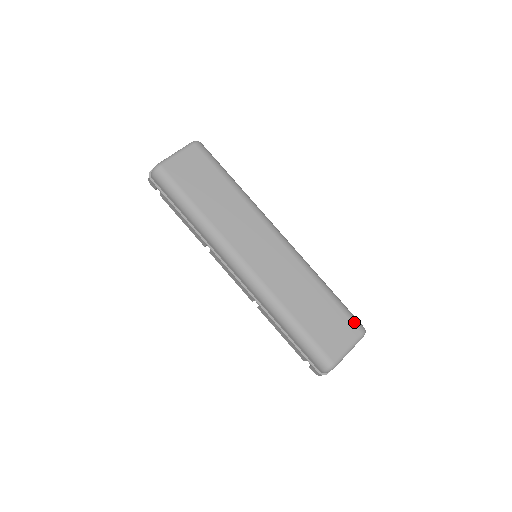
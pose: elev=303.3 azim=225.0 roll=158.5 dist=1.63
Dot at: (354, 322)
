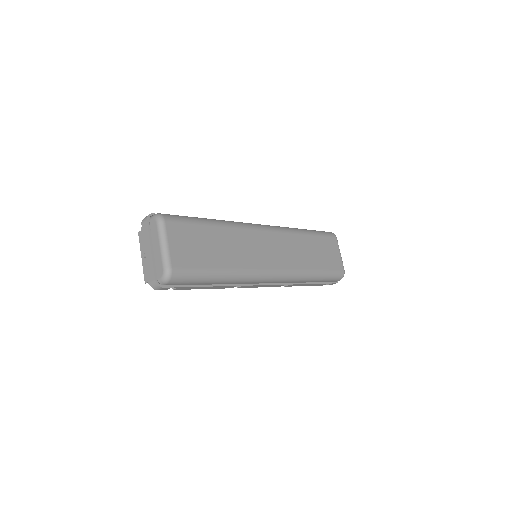
Dot at: (330, 236)
